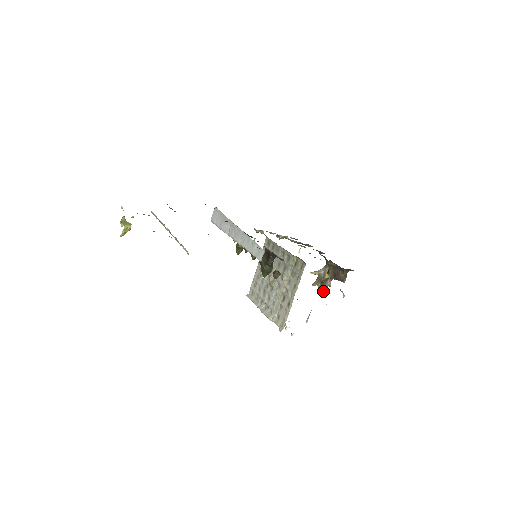
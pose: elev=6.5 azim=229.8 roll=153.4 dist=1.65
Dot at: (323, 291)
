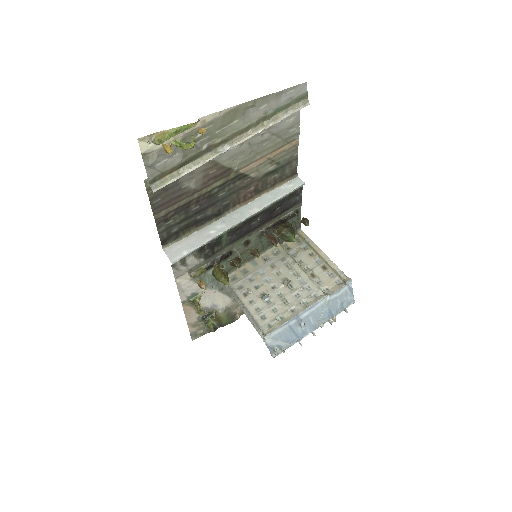
Dot at: occluded
